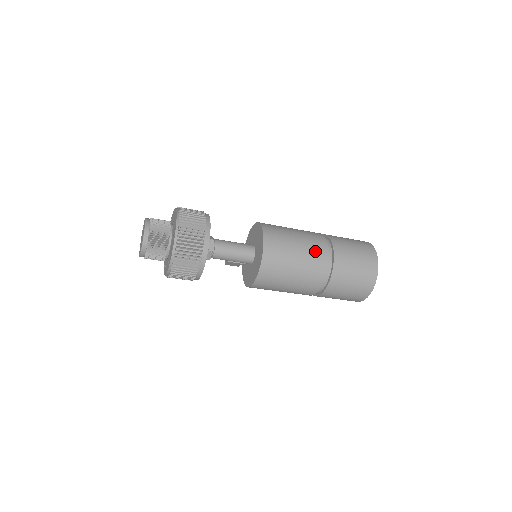
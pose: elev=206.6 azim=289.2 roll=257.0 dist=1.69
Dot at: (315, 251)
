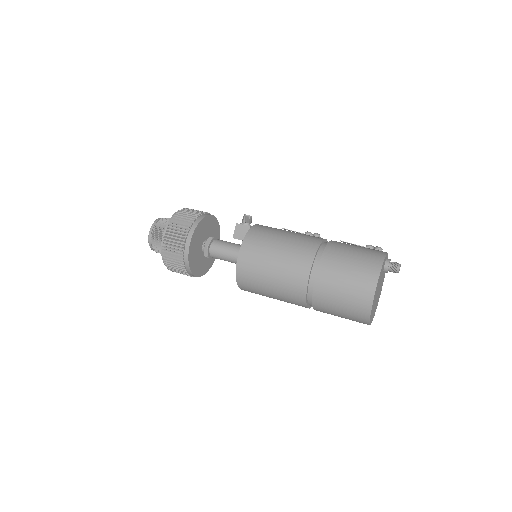
Dot at: occluded
